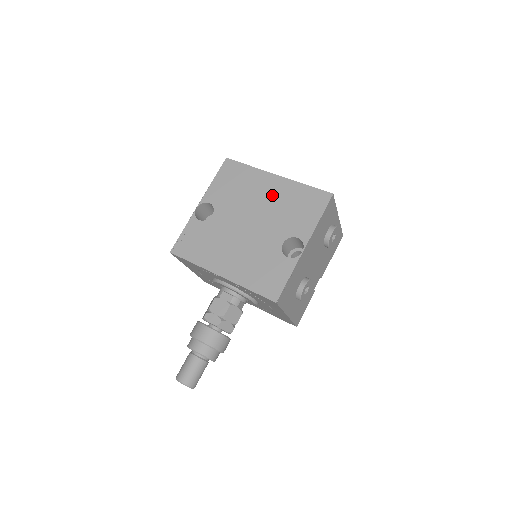
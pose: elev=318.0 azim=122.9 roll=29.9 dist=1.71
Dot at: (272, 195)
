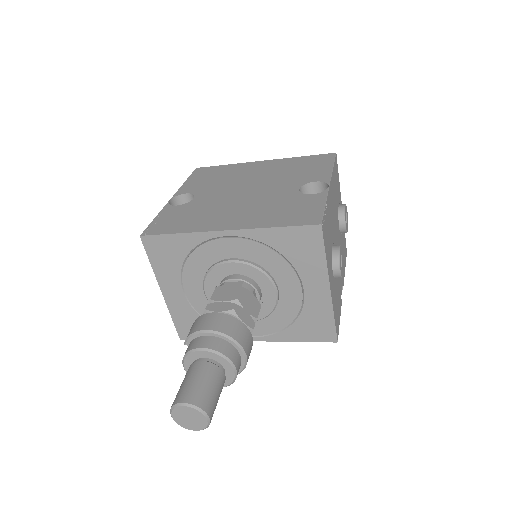
Dot at: (265, 170)
